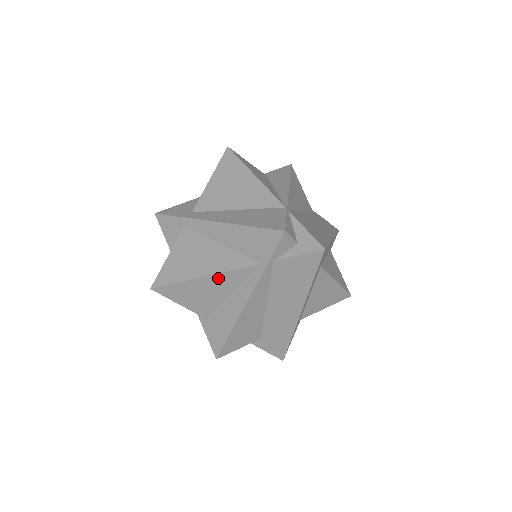
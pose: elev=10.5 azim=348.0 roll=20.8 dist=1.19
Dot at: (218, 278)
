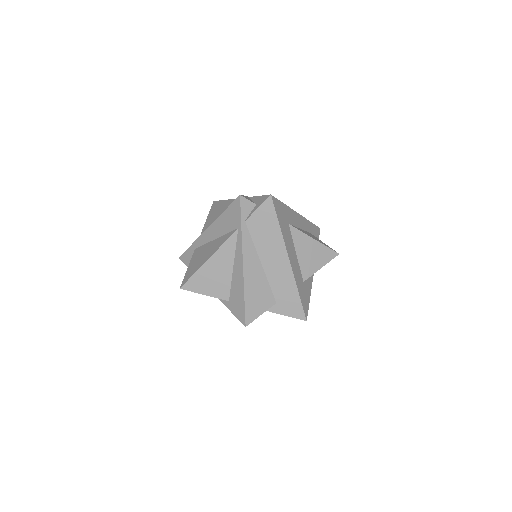
Dot at: (218, 255)
